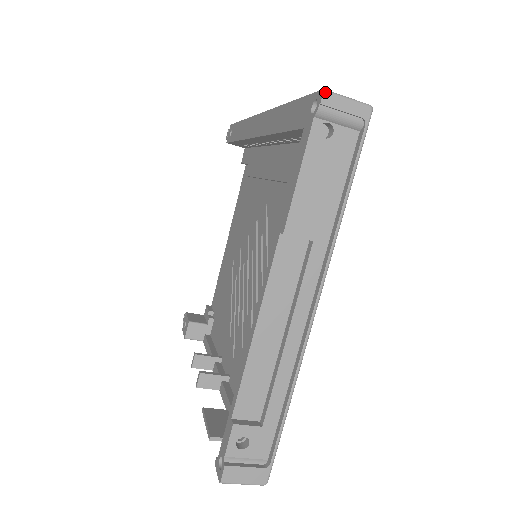
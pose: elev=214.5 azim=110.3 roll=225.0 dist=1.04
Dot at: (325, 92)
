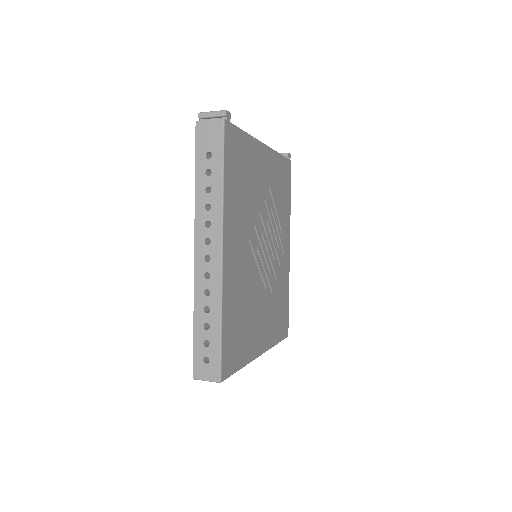
Dot at: (194, 379)
